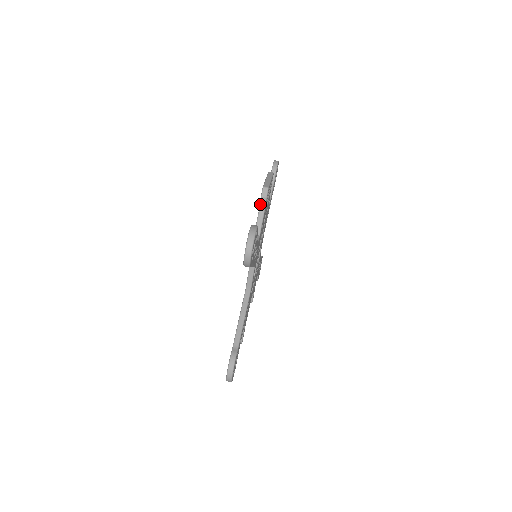
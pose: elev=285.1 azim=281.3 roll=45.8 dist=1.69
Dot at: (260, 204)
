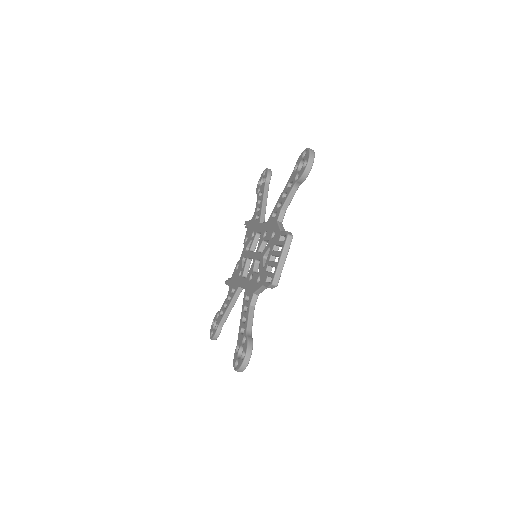
Dot at: occluded
